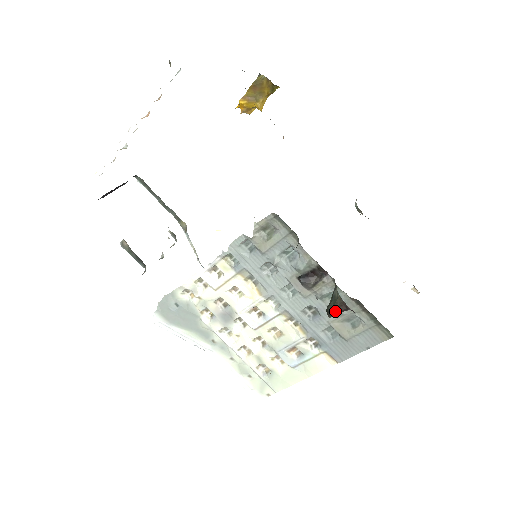
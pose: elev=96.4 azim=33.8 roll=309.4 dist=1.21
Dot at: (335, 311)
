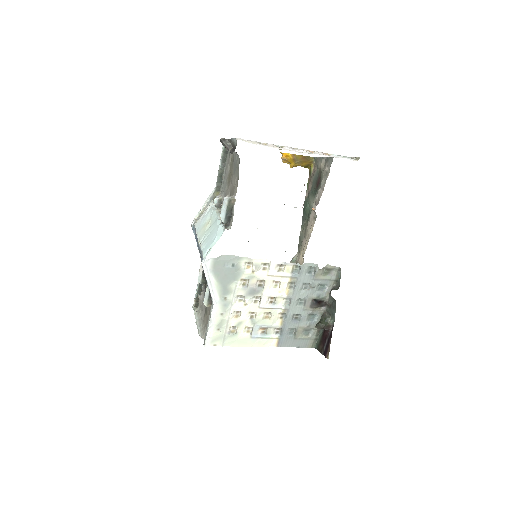
Dot at: (324, 328)
